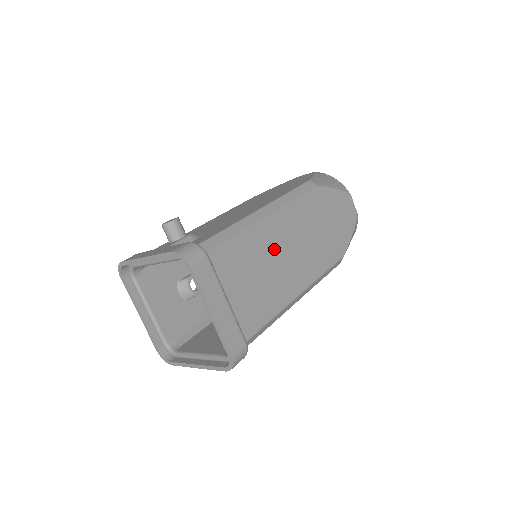
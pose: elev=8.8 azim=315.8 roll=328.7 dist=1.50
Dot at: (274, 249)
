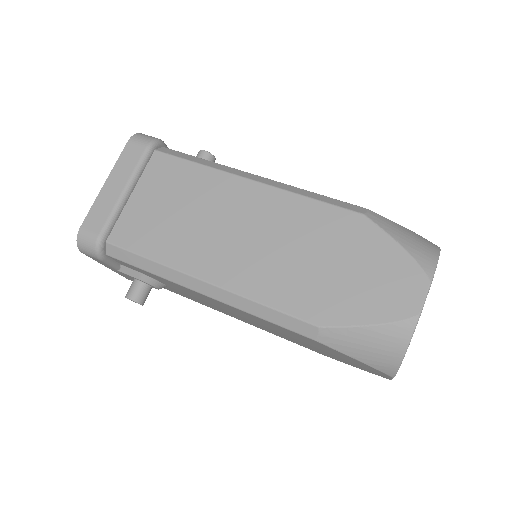
Dot at: (221, 210)
